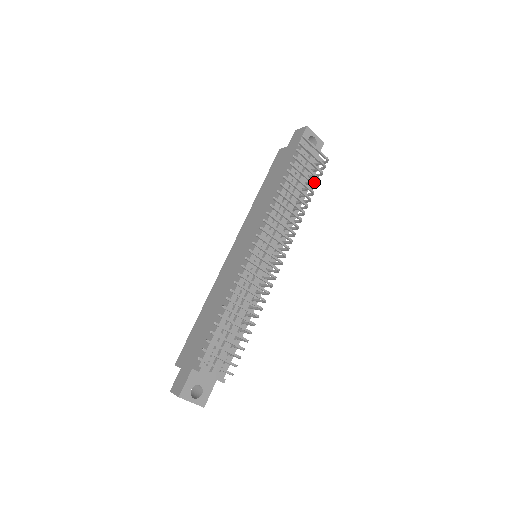
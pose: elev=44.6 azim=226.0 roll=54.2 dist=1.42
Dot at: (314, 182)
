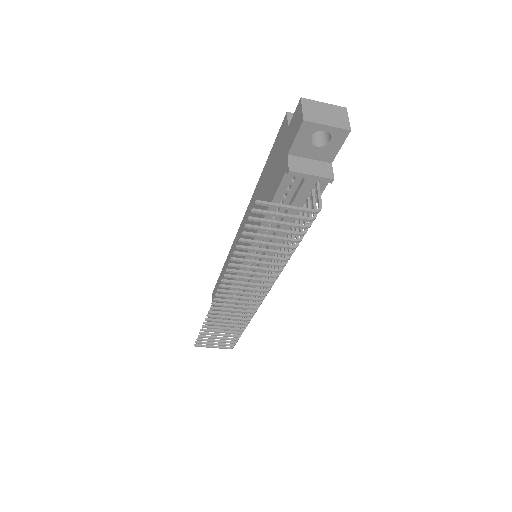
Dot at: (292, 240)
